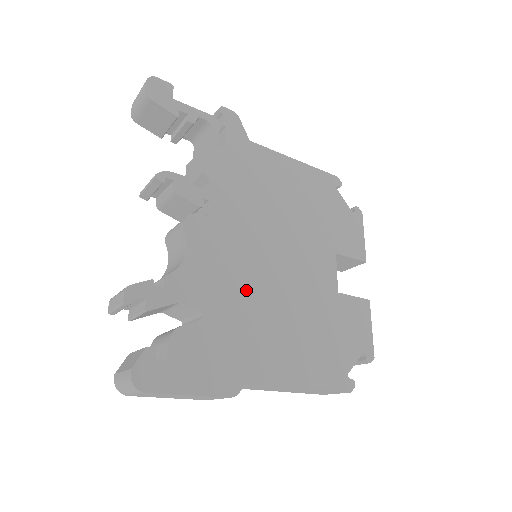
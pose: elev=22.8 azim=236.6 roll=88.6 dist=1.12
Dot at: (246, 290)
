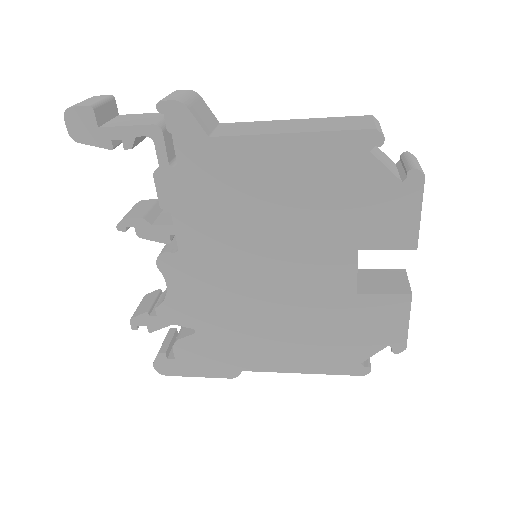
Dot at: (233, 308)
